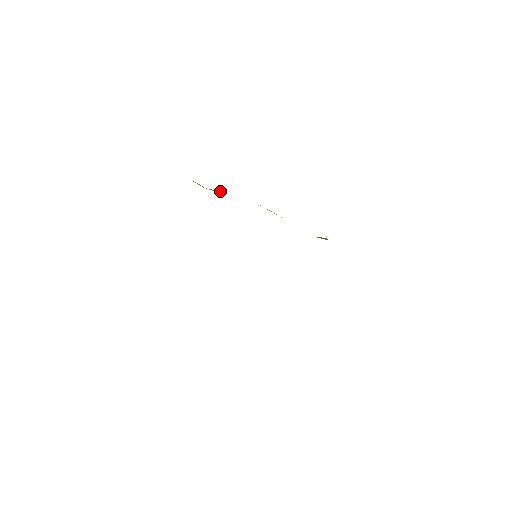
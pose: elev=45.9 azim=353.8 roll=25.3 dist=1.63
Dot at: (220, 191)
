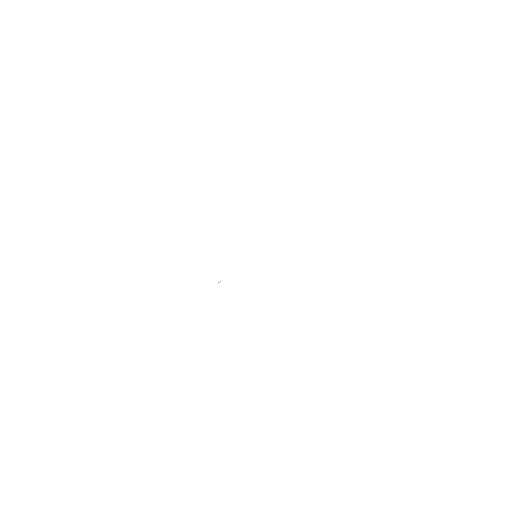
Dot at: occluded
